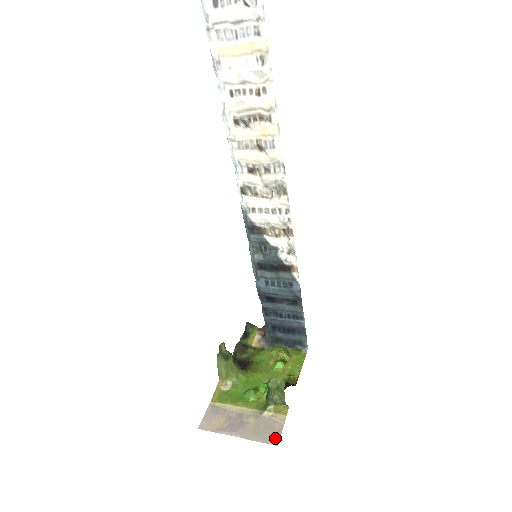
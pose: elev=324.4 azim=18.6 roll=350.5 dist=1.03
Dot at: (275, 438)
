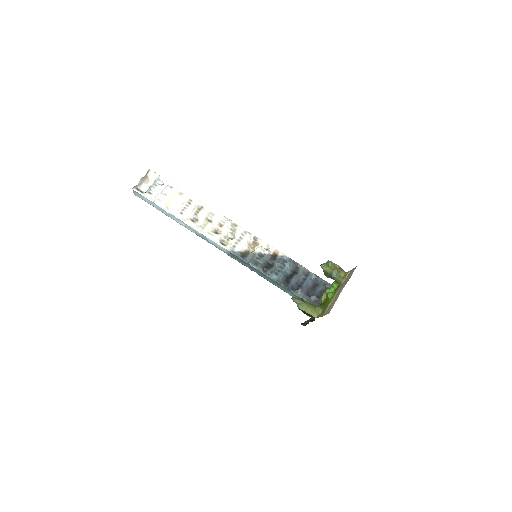
Dot at: occluded
